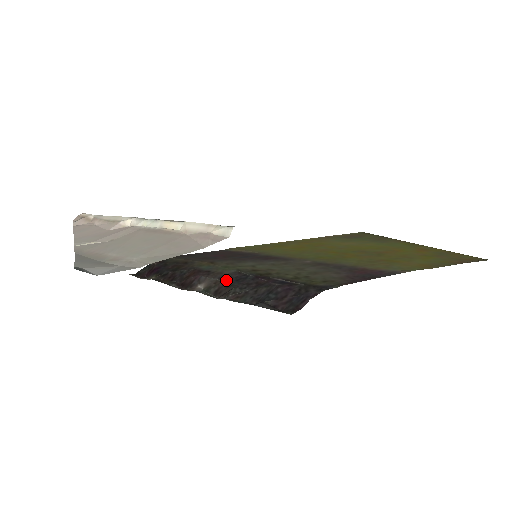
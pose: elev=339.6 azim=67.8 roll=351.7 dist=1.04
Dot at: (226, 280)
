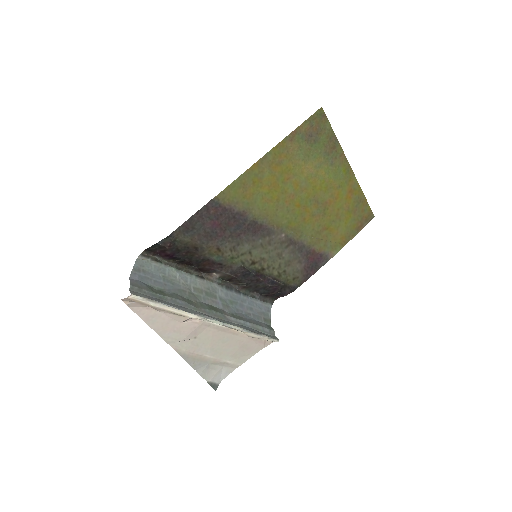
Dot at: (237, 276)
